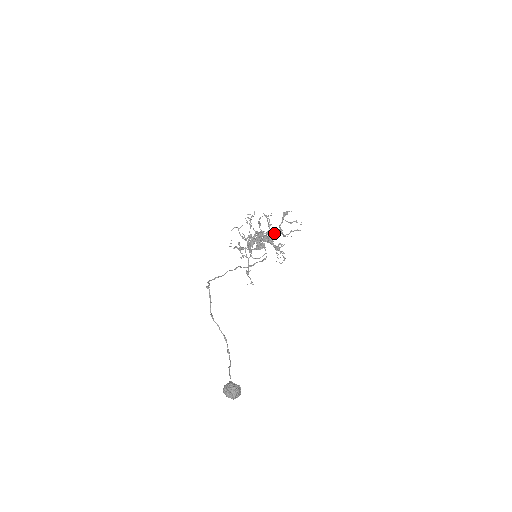
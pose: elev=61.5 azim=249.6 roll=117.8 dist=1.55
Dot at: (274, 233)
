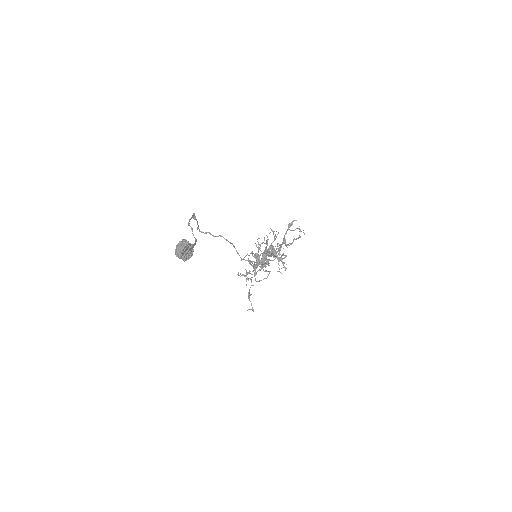
Dot at: (279, 247)
